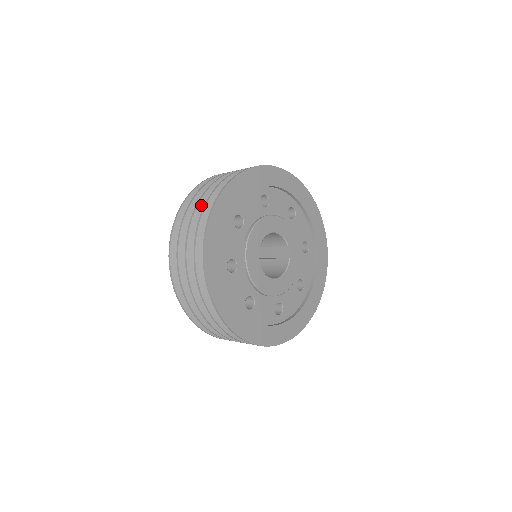
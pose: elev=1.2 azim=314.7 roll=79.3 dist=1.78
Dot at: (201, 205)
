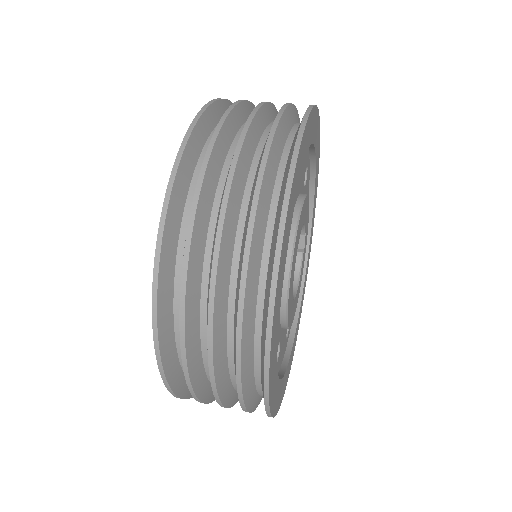
Dot at: (228, 219)
